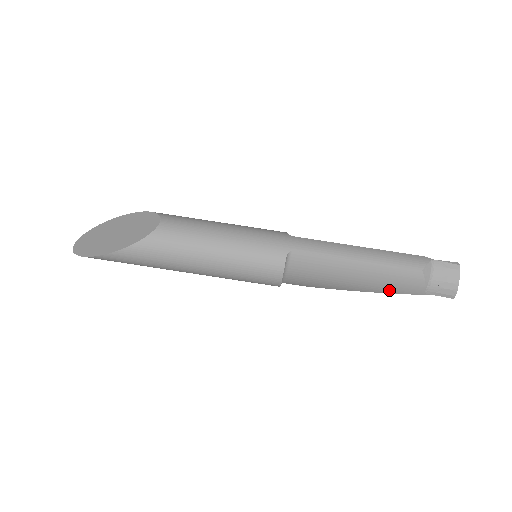
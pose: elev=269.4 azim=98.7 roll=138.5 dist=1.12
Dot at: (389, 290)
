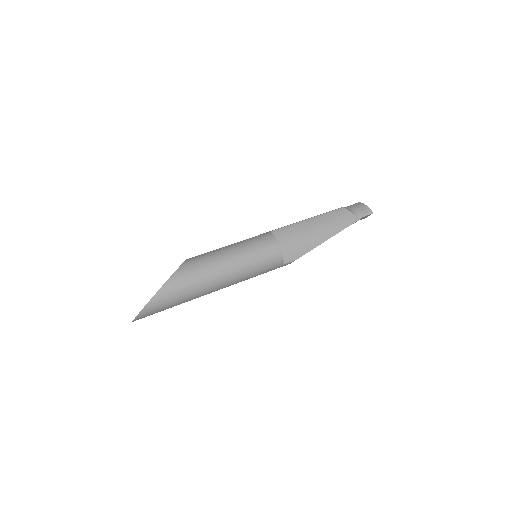
Dot at: (339, 228)
